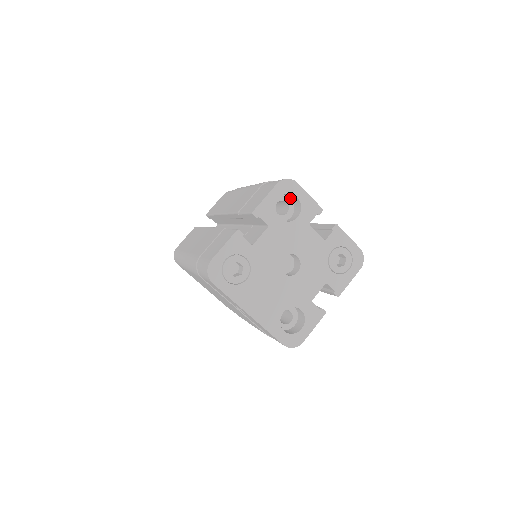
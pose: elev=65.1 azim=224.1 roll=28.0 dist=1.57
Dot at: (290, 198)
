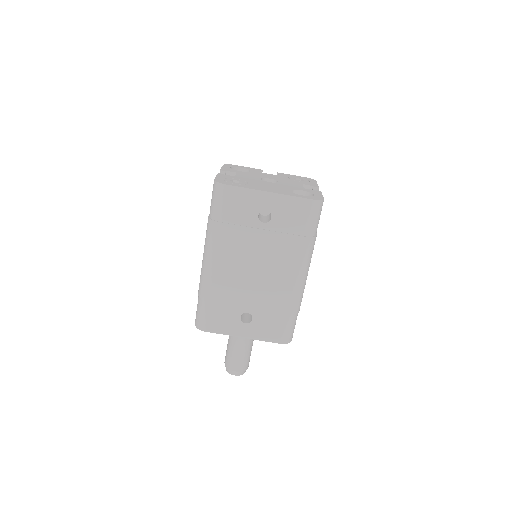
Dot at: occluded
